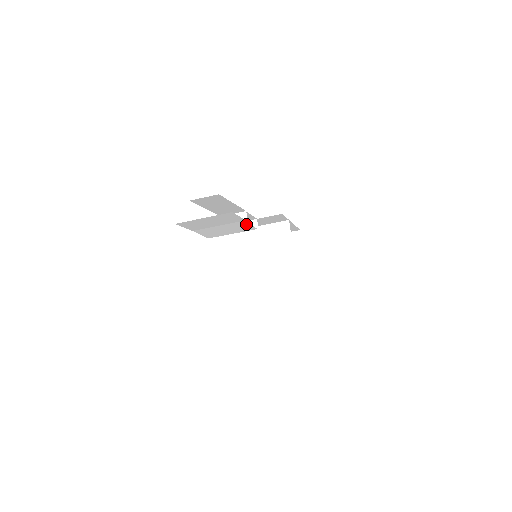
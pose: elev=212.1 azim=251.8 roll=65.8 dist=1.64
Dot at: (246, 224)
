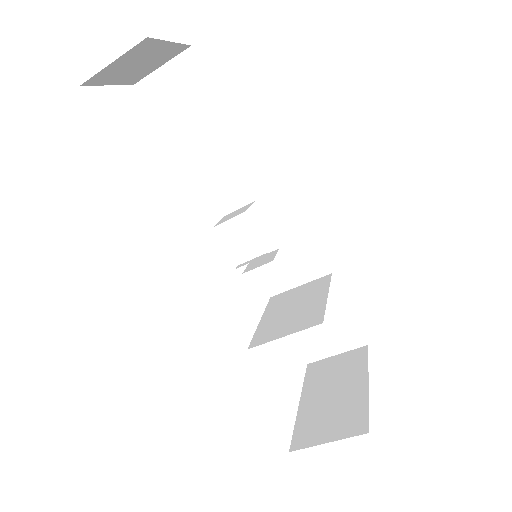
Dot at: (221, 115)
